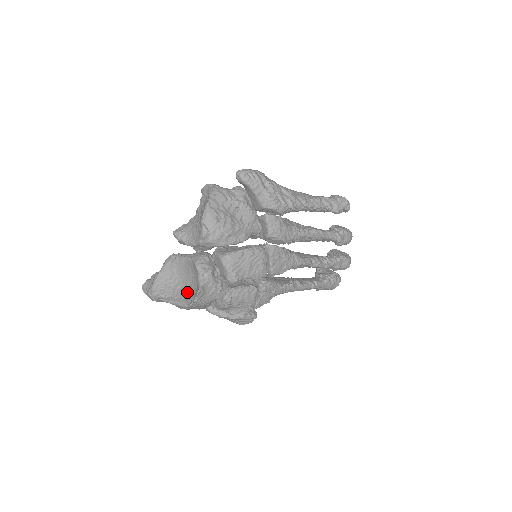
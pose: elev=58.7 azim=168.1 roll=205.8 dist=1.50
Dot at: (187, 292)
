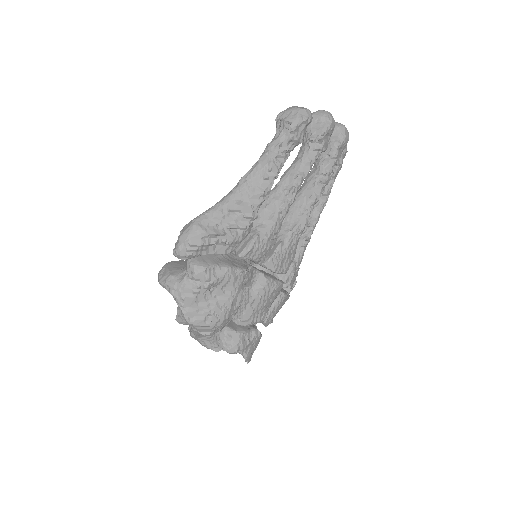
Dot at: occluded
